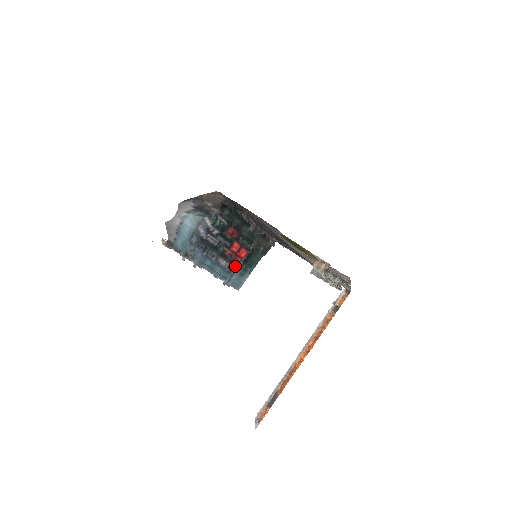
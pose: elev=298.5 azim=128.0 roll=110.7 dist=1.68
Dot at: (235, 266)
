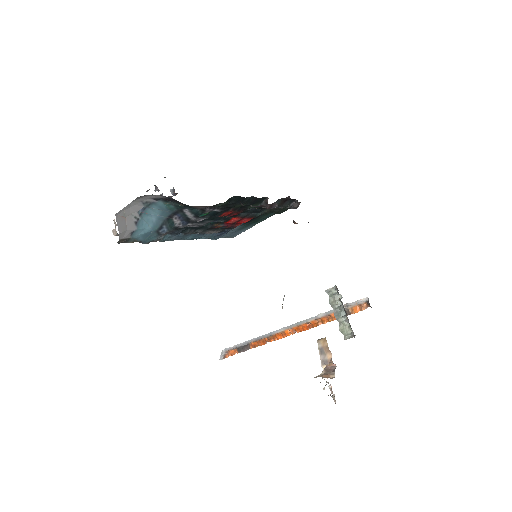
Dot at: occluded
